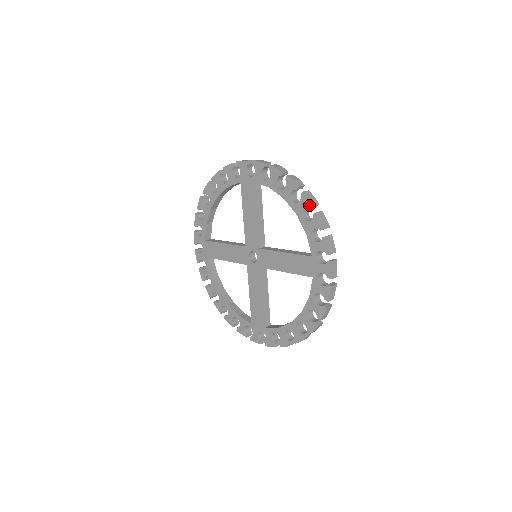
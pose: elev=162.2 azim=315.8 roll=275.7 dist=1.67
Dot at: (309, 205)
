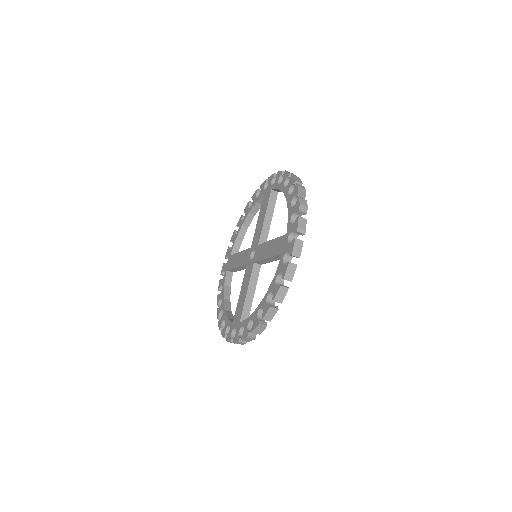
Dot at: (248, 204)
